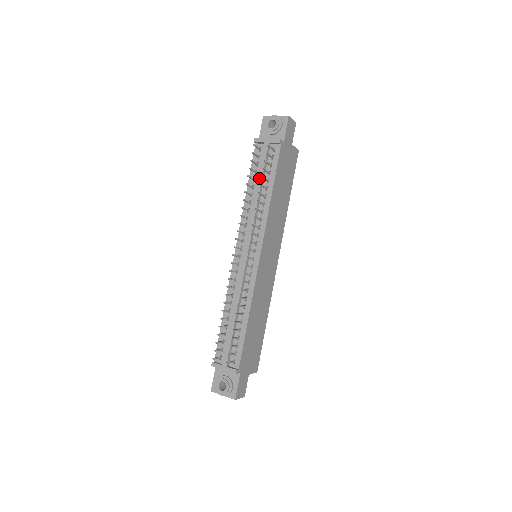
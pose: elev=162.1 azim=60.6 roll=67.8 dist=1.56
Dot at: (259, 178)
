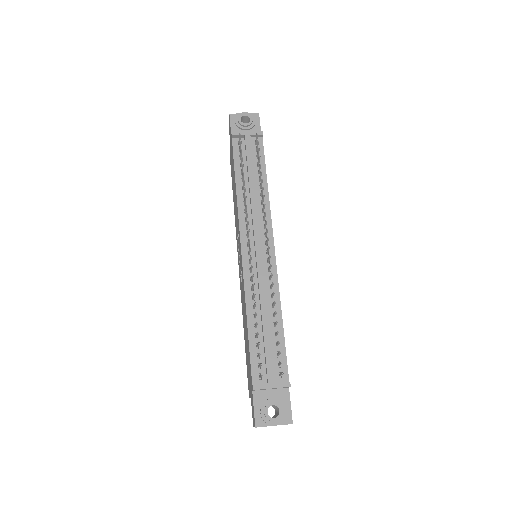
Dot at: (250, 169)
